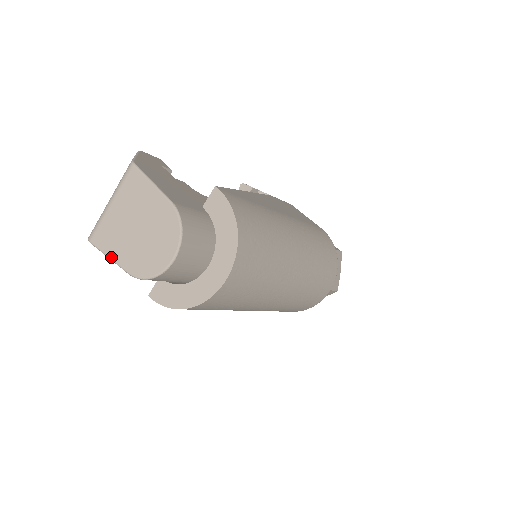
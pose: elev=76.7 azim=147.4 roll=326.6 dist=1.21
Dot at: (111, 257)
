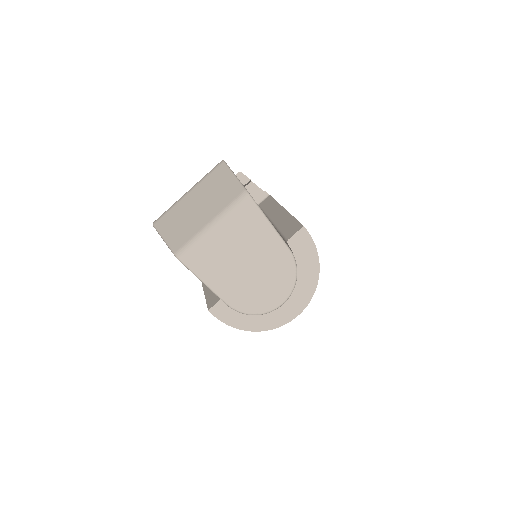
Dot at: (207, 283)
